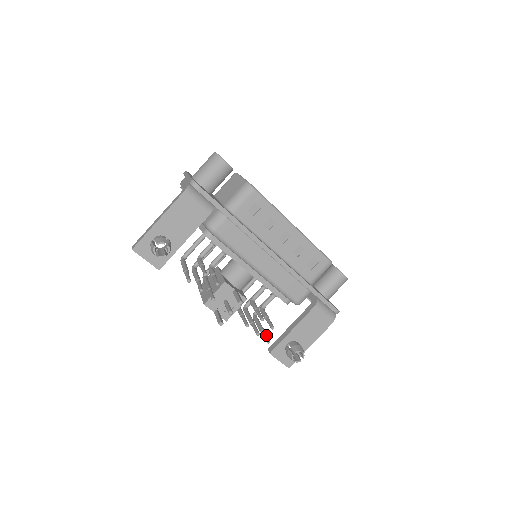
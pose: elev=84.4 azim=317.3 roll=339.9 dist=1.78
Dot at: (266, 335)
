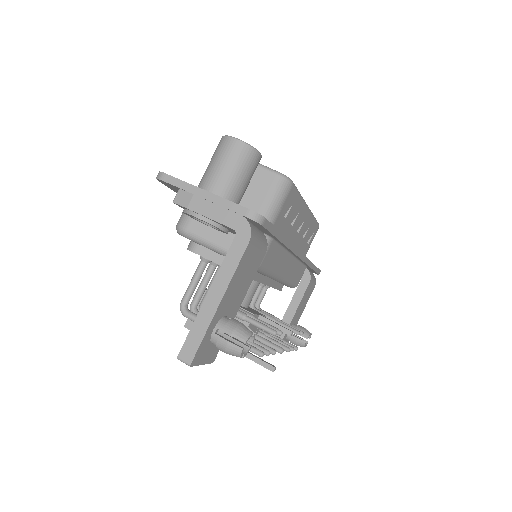
Dot at: (285, 341)
